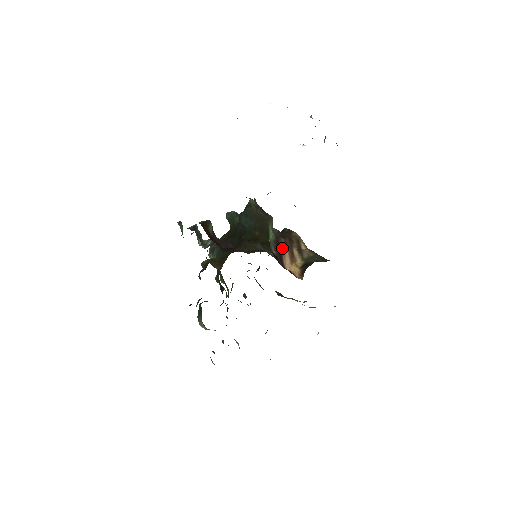
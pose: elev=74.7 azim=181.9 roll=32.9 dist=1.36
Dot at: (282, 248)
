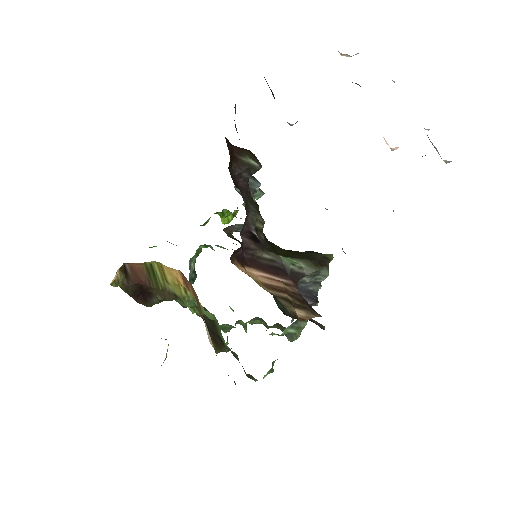
Dot at: (281, 280)
